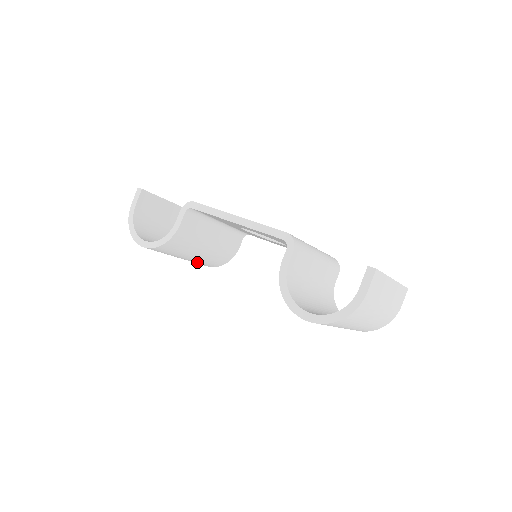
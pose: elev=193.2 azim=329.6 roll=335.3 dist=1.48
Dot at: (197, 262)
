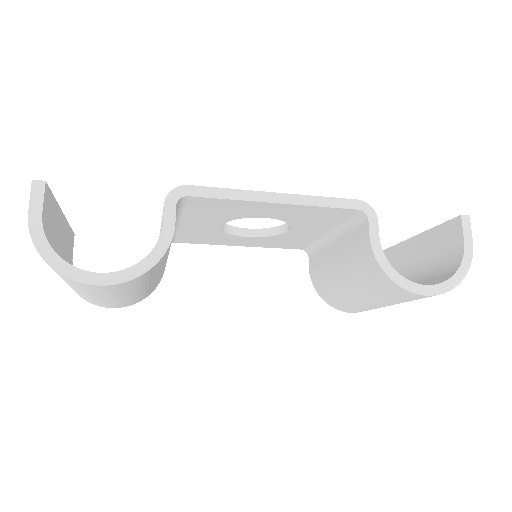
Dot at: (127, 300)
